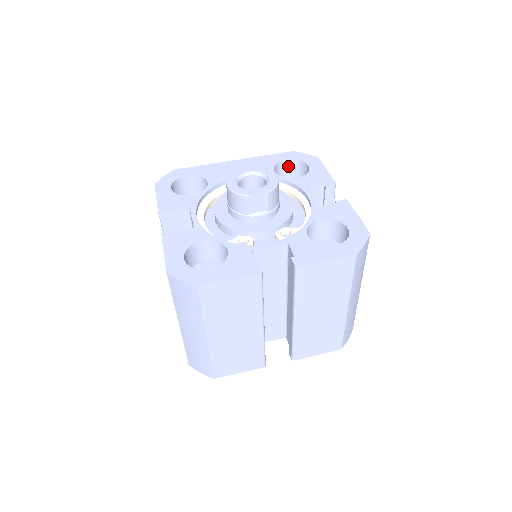
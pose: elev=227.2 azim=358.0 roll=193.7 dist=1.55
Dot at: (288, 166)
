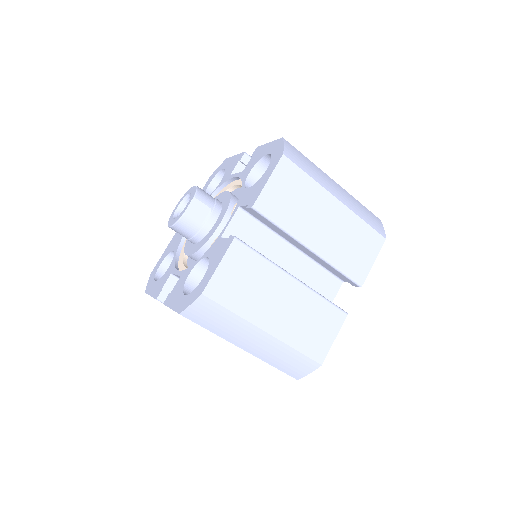
Dot at: occluded
